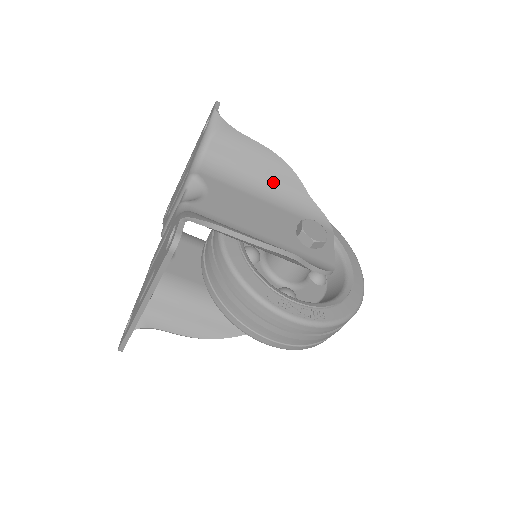
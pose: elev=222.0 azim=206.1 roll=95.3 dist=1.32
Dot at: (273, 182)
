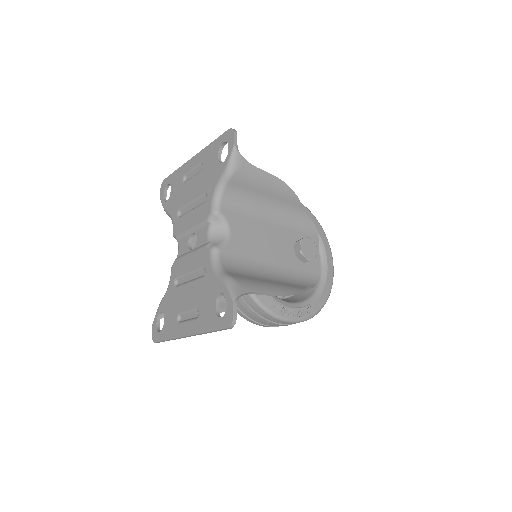
Dot at: (277, 203)
